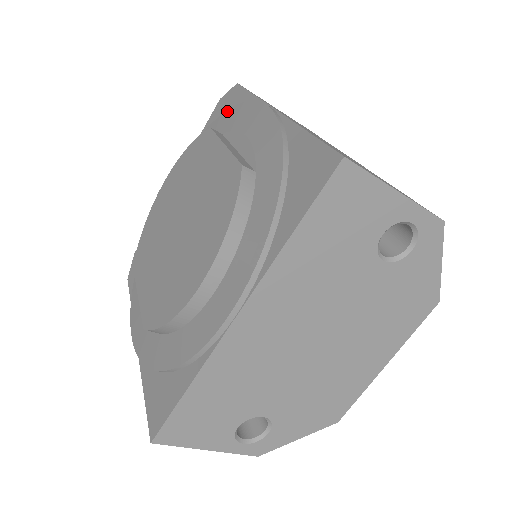
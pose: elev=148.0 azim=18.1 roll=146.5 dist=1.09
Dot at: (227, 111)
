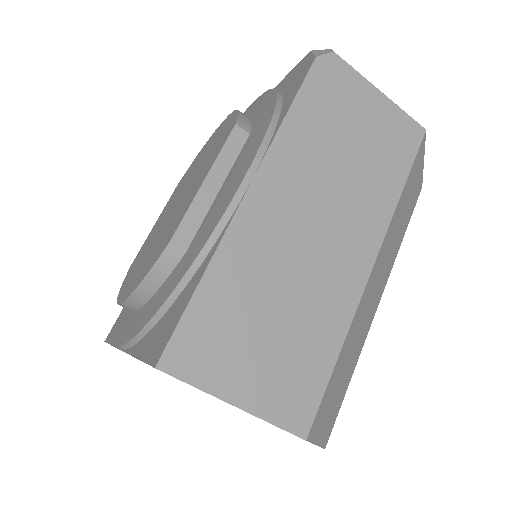
Dot at: (275, 101)
